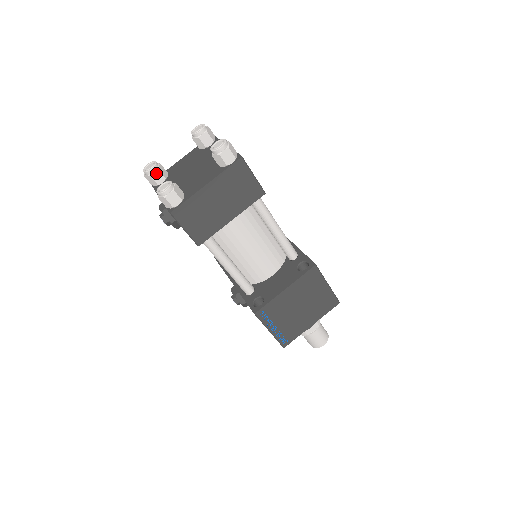
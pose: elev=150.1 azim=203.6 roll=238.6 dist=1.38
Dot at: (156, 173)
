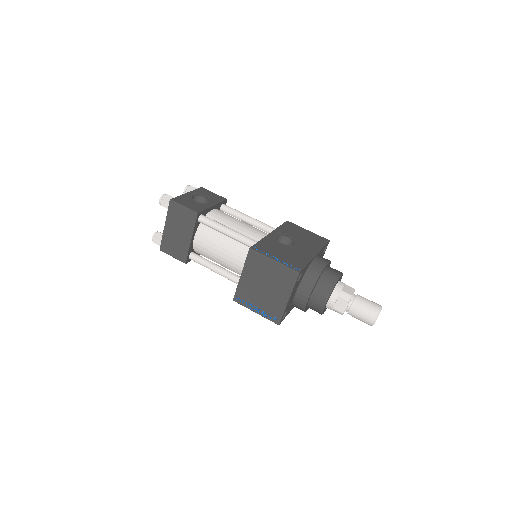
Dot at: occluded
